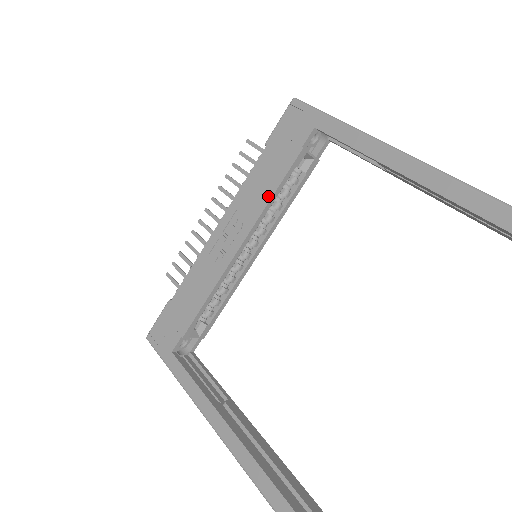
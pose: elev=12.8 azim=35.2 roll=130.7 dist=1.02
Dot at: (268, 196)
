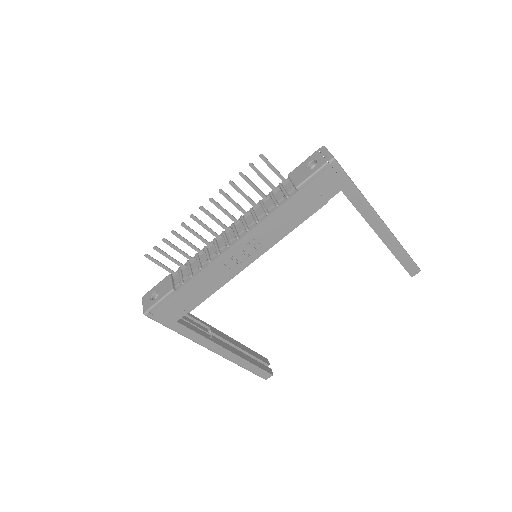
Dot at: (289, 230)
